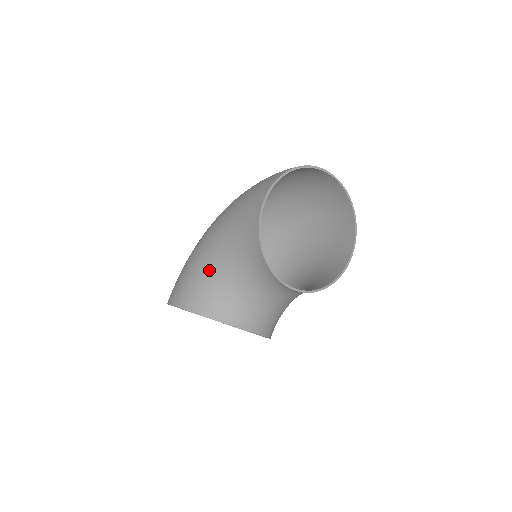
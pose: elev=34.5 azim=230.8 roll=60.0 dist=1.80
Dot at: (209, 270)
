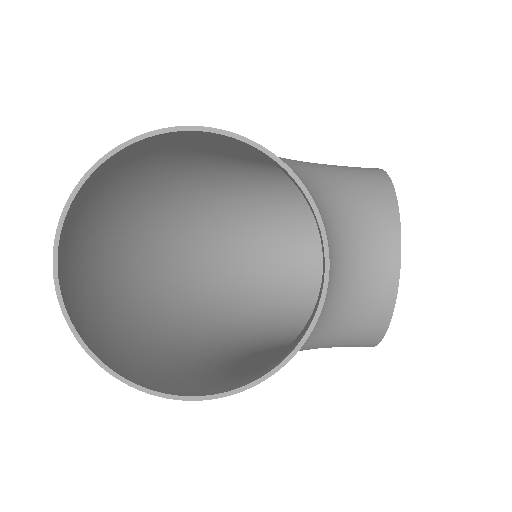
Dot at: (284, 161)
